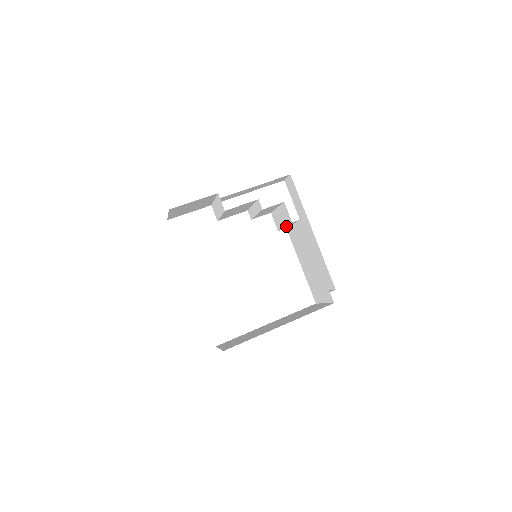
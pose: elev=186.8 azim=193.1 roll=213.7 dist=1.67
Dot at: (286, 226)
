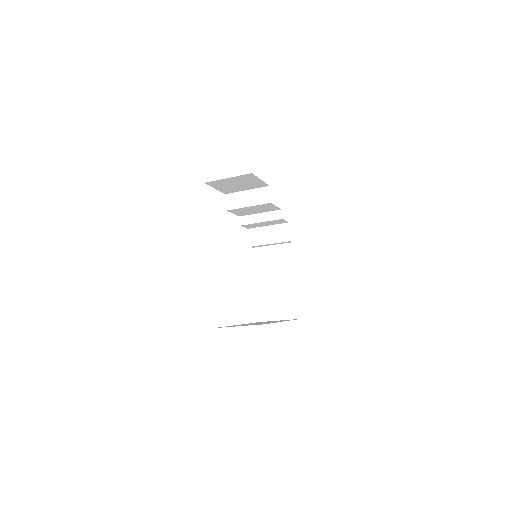
Dot at: (270, 244)
